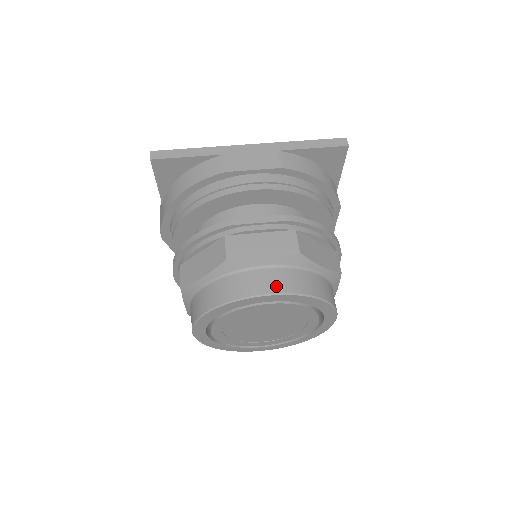
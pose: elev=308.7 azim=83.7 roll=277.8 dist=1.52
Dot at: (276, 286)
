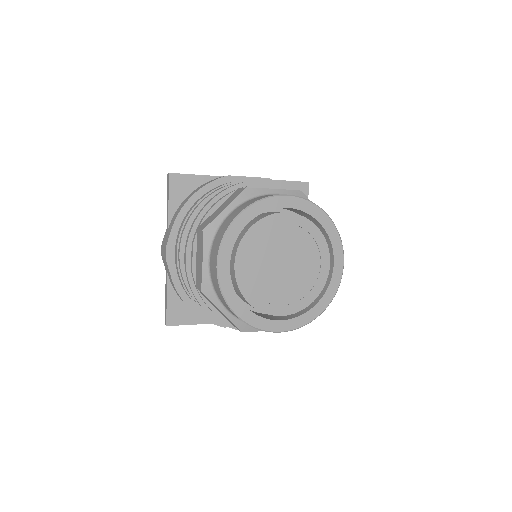
Dot at: occluded
